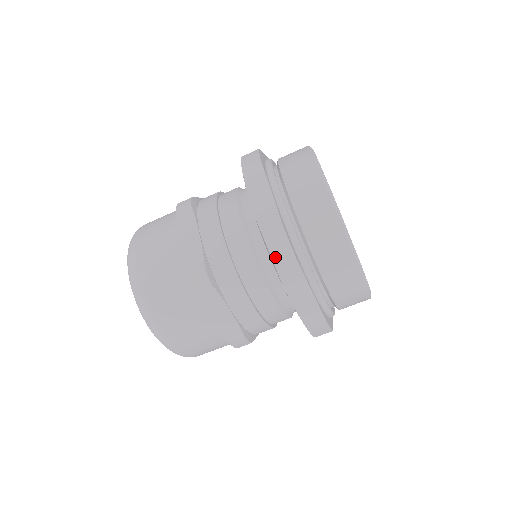
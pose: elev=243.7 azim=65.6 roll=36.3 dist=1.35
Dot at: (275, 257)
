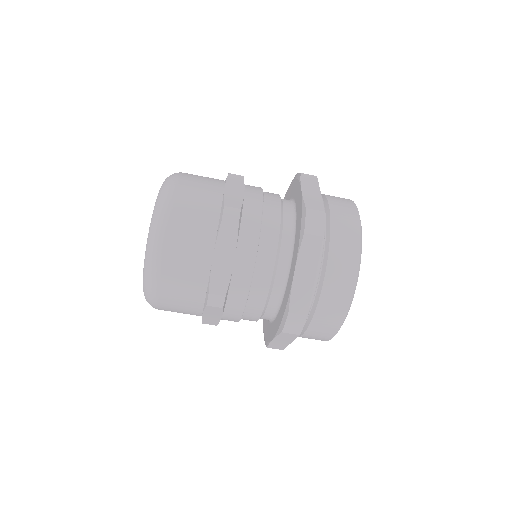
Dot at: (308, 226)
